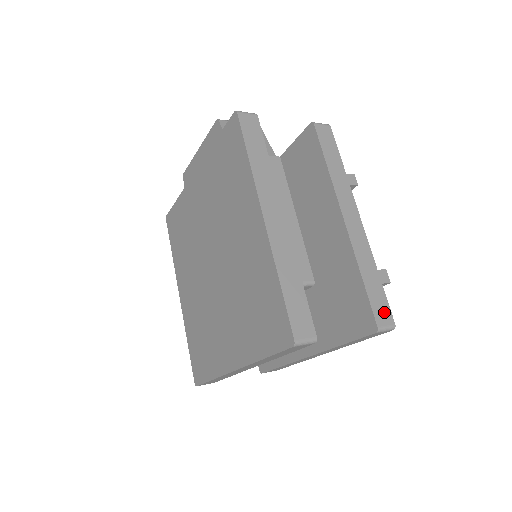
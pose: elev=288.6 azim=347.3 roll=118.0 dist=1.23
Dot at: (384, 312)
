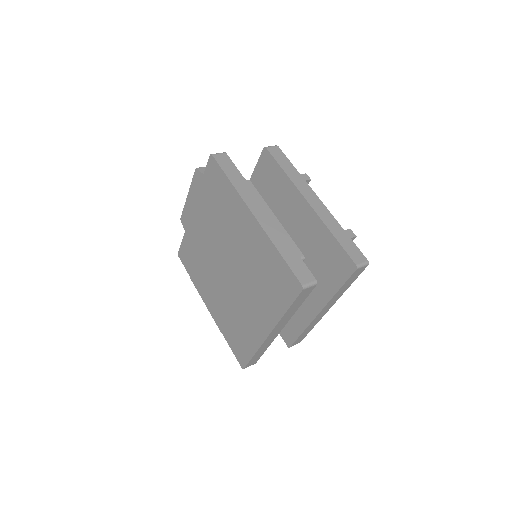
Dot at: (357, 255)
